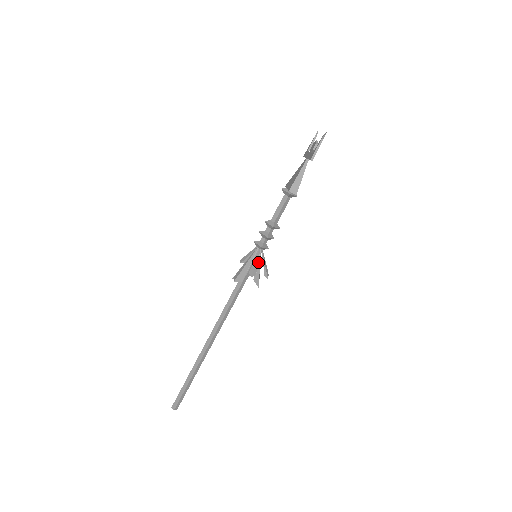
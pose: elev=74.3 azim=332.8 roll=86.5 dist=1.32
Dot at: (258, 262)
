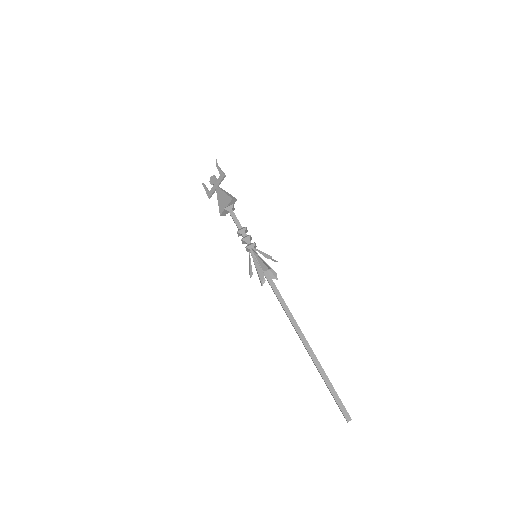
Dot at: (263, 253)
